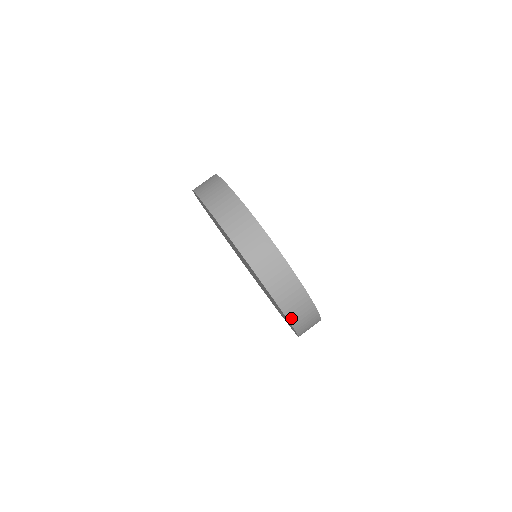
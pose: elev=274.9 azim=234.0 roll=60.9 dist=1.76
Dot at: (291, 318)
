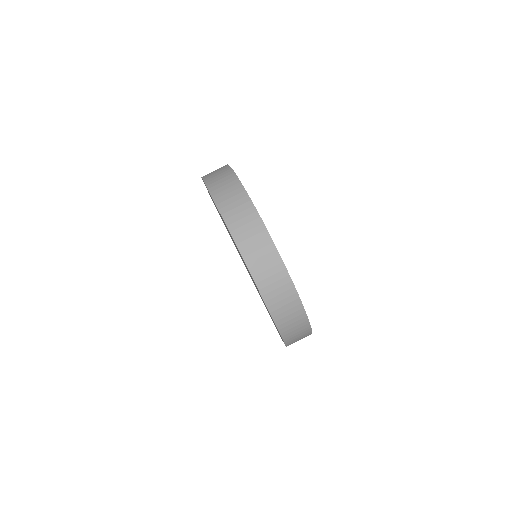
Dot at: (286, 338)
